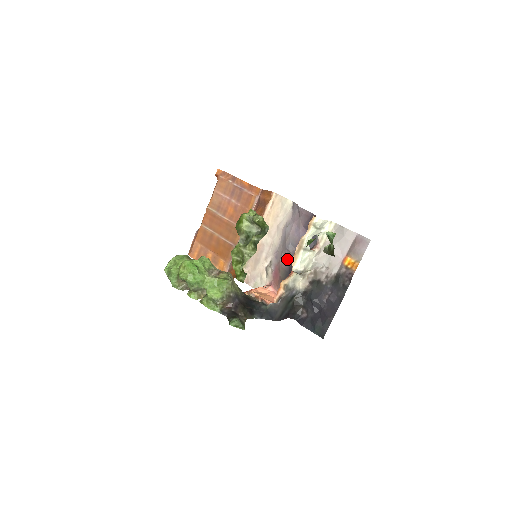
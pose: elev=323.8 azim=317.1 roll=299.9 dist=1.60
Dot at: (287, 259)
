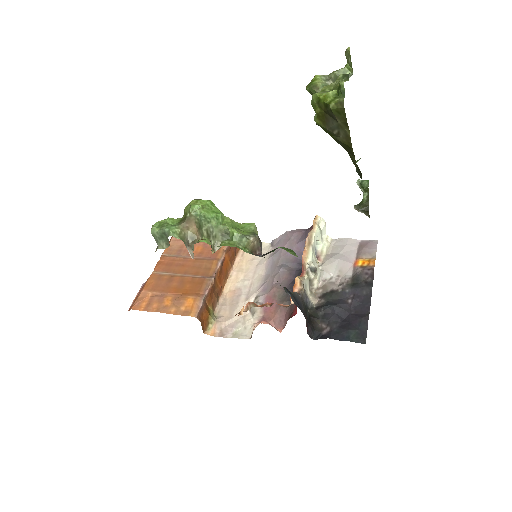
Dot at: (284, 280)
